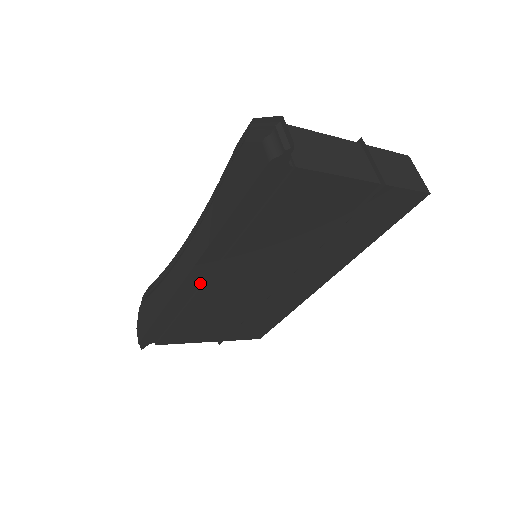
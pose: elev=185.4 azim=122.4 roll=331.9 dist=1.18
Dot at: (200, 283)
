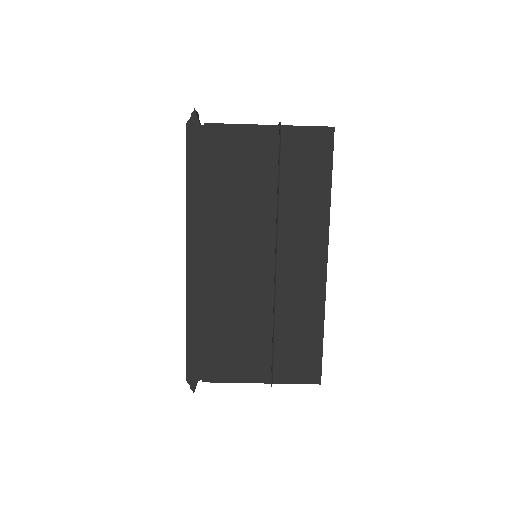
Dot at: (202, 268)
